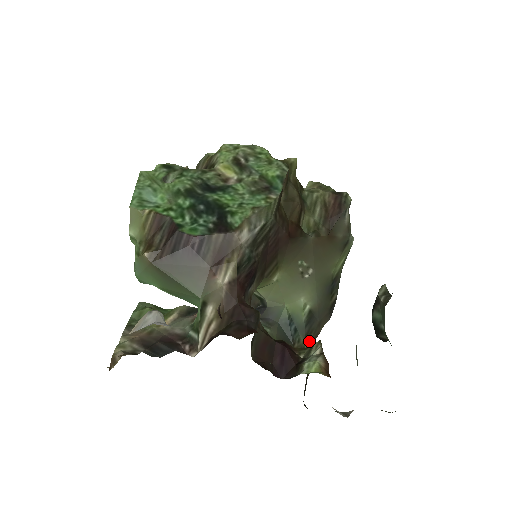
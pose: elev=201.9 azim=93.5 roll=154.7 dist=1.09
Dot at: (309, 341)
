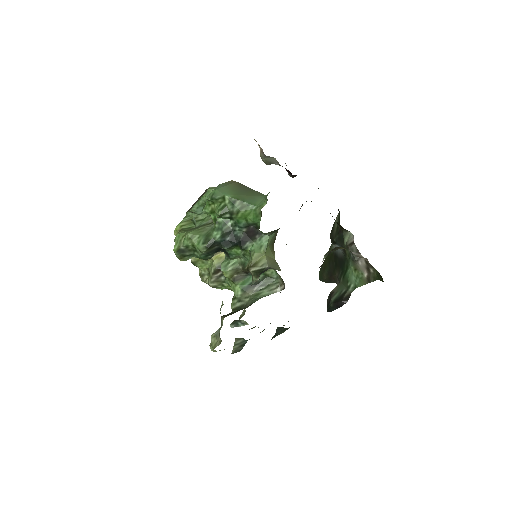
Dot at: occluded
